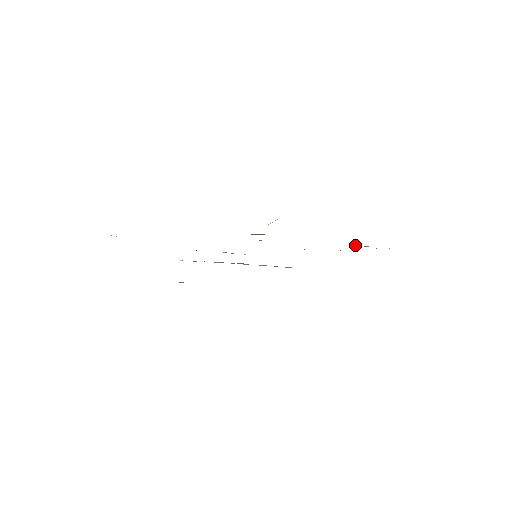
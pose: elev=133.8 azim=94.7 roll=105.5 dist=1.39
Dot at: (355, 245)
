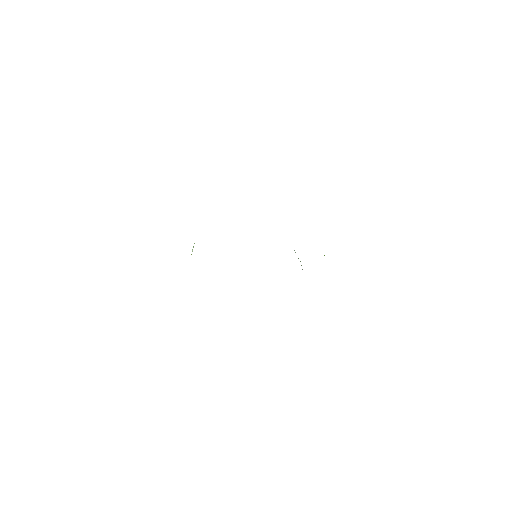
Dot at: occluded
